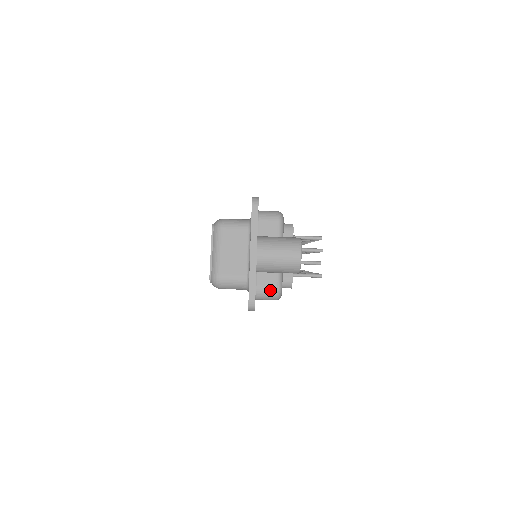
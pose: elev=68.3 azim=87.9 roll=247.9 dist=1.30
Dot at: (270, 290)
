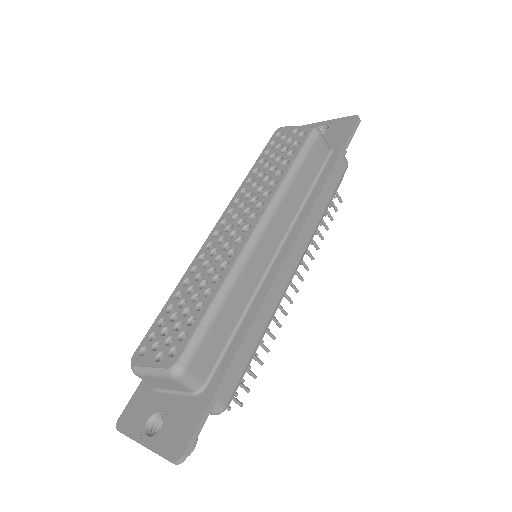
Dot at: occluded
